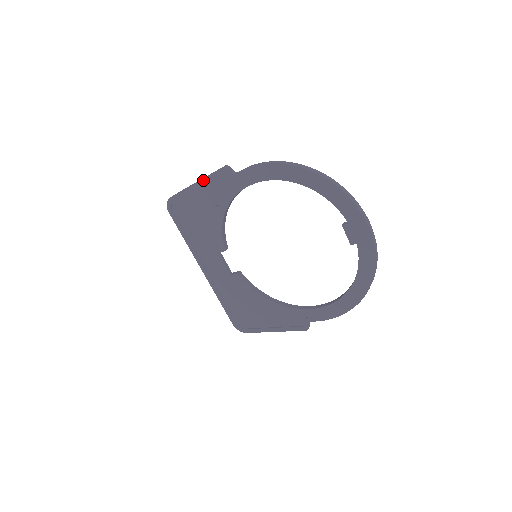
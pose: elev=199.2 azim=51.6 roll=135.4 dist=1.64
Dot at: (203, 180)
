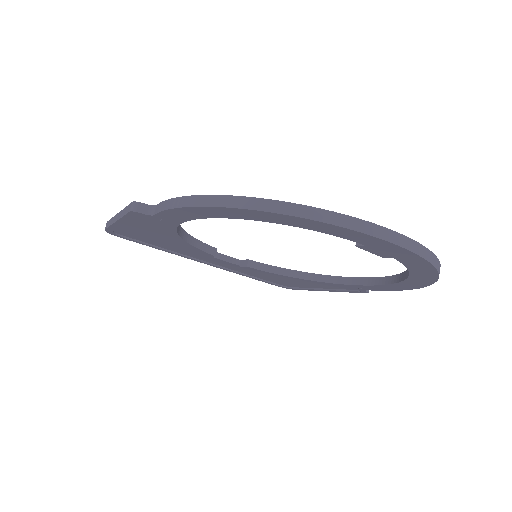
Dot at: (121, 220)
